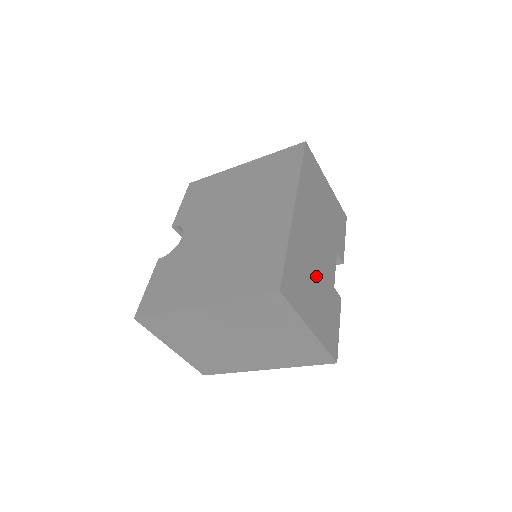
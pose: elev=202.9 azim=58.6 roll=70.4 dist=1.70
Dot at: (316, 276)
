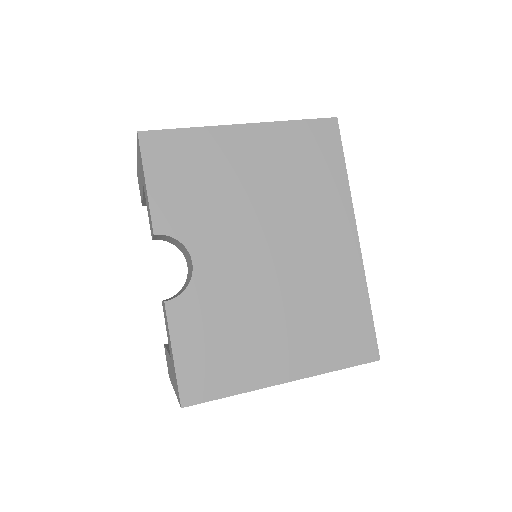
Dot at: occluded
